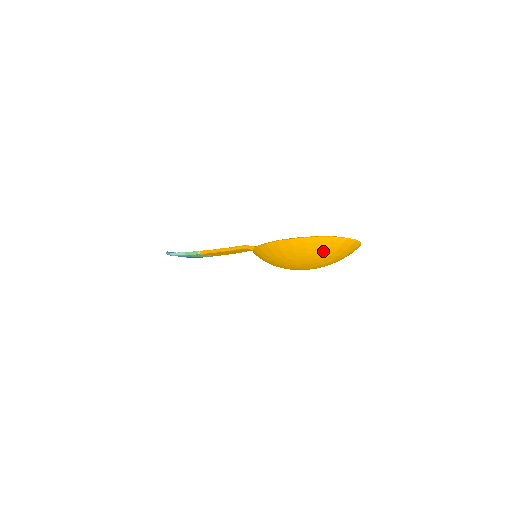
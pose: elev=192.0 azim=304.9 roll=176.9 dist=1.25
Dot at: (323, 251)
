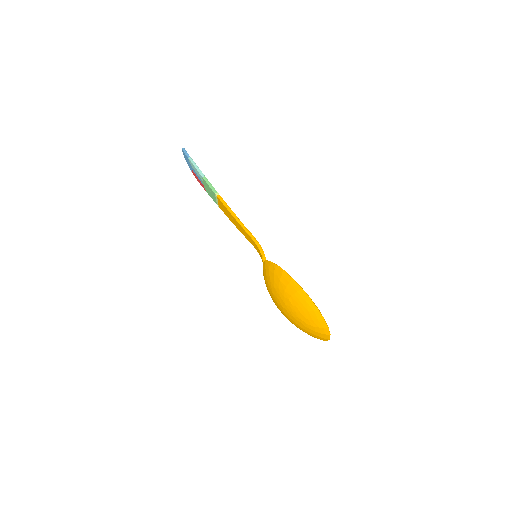
Dot at: (312, 324)
